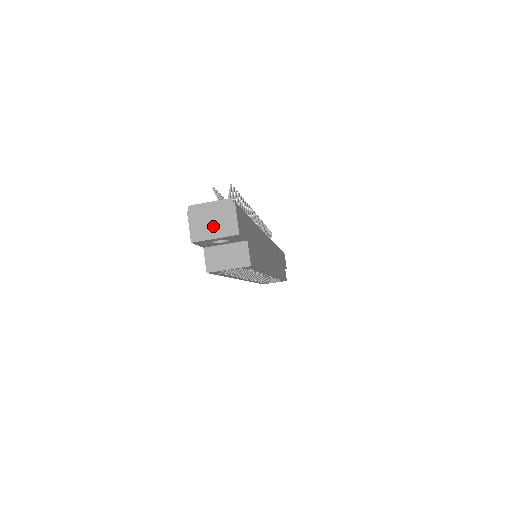
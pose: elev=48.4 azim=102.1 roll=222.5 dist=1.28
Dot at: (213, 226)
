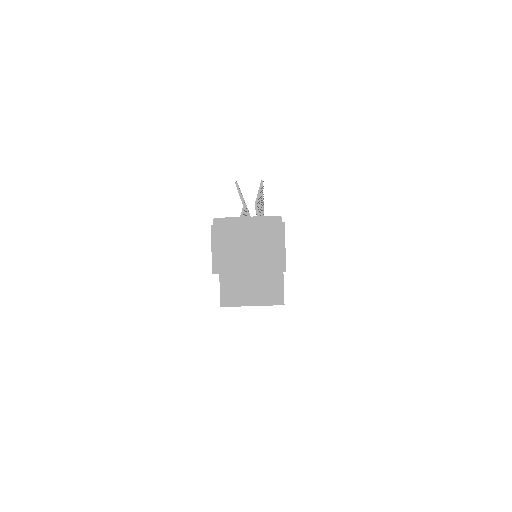
Dot at: (248, 254)
